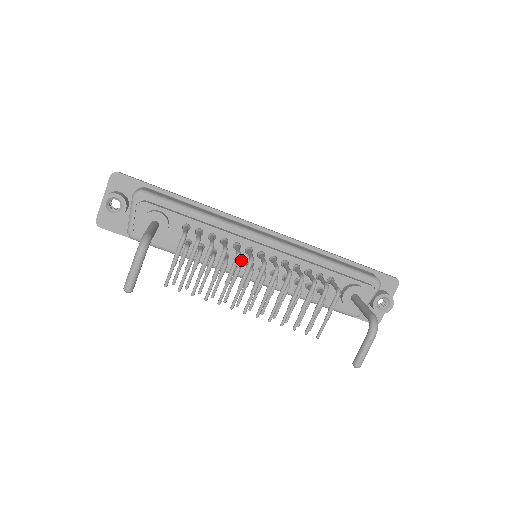
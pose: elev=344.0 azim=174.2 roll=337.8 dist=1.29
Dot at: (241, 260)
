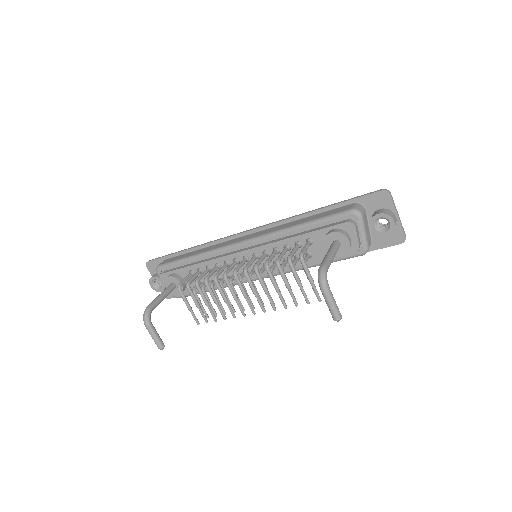
Dot at: (239, 271)
